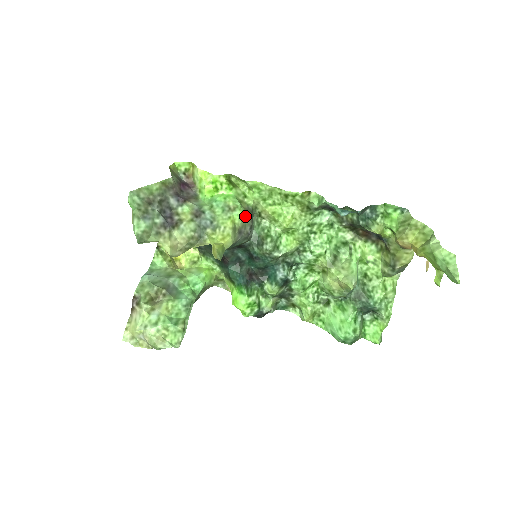
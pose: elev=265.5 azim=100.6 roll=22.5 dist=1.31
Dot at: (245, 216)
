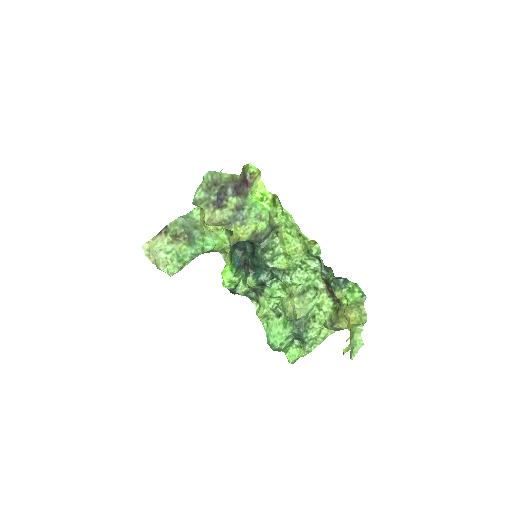
Dot at: (267, 228)
